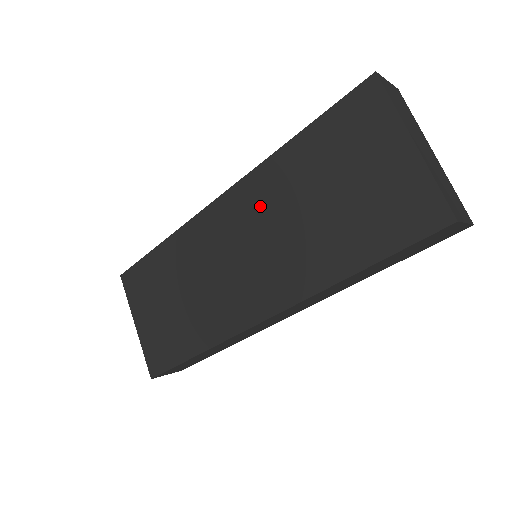
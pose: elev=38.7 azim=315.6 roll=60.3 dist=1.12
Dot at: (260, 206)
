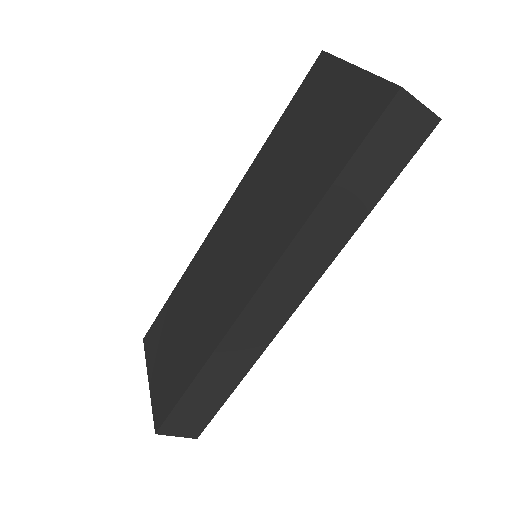
Dot at: (250, 197)
